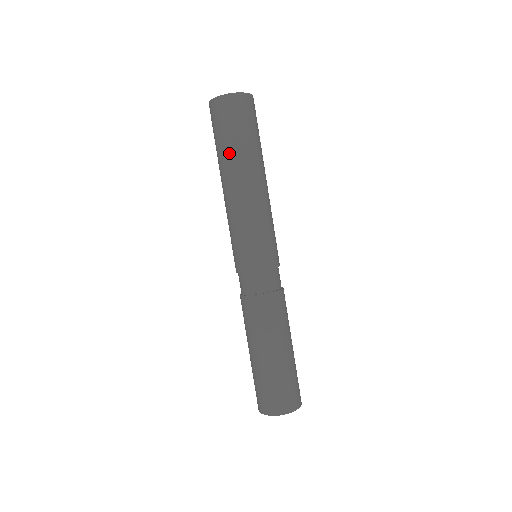
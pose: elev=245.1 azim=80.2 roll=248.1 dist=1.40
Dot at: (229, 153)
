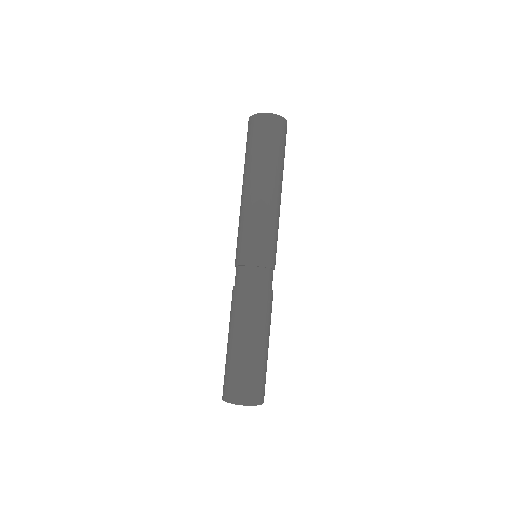
Dot at: (263, 161)
